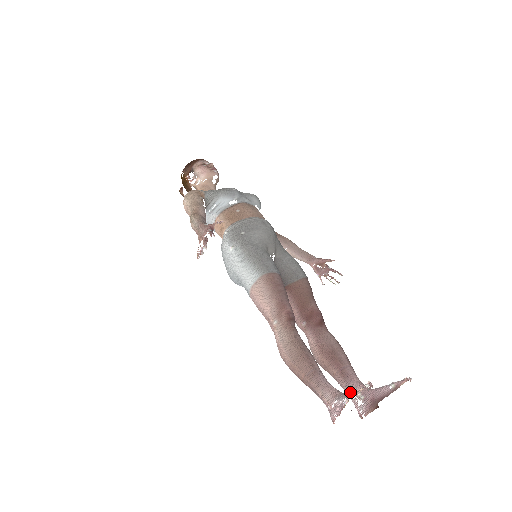
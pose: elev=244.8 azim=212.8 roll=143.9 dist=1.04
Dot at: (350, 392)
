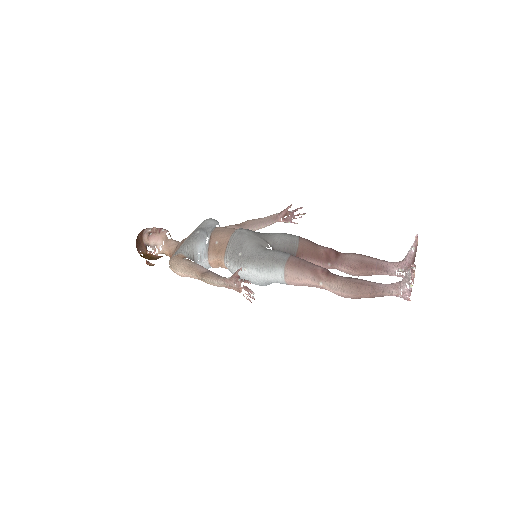
Dot at: (405, 279)
